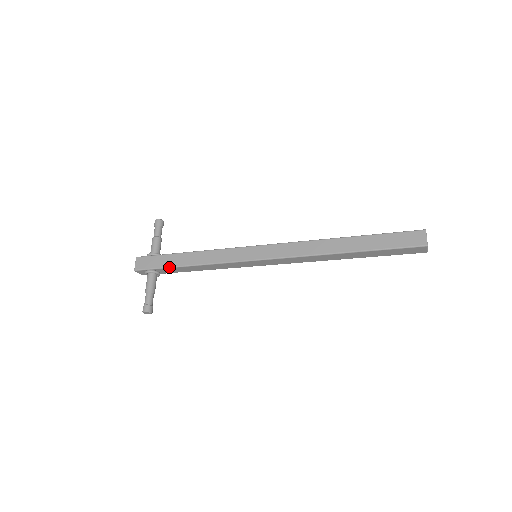
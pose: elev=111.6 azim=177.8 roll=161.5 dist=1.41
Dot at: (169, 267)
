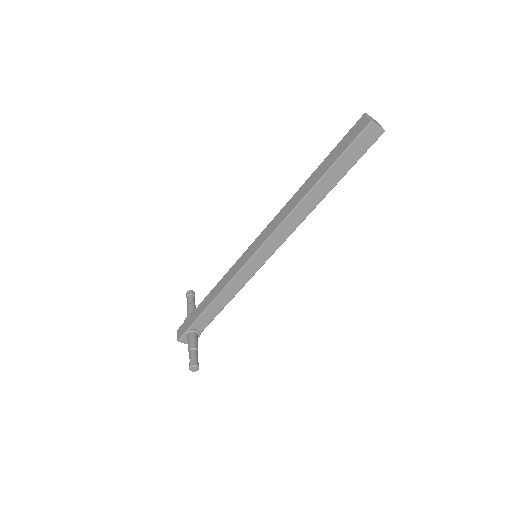
Dot at: (198, 317)
